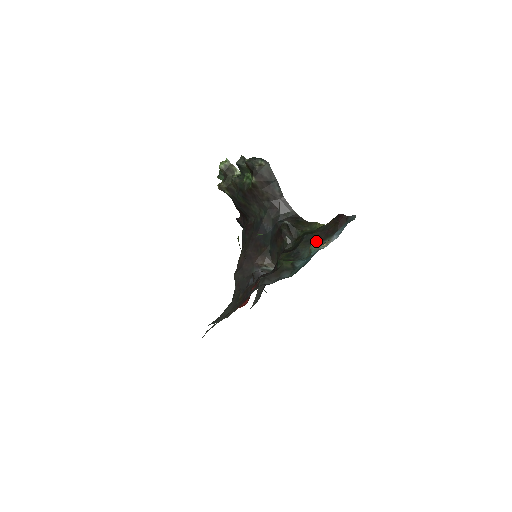
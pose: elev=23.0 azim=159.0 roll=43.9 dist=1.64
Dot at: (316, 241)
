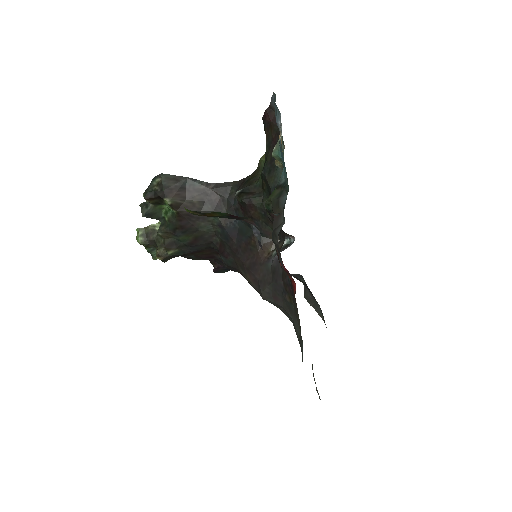
Dot at: occluded
